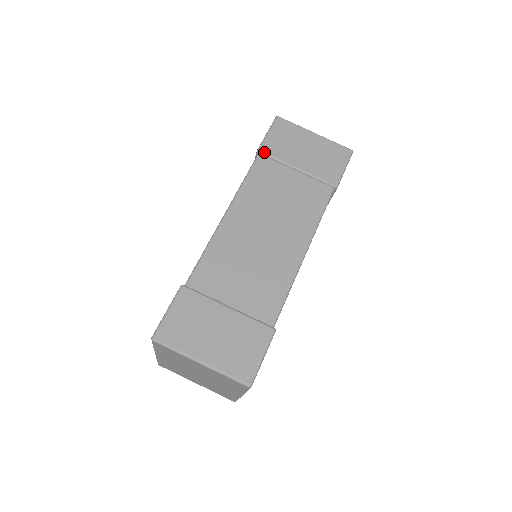
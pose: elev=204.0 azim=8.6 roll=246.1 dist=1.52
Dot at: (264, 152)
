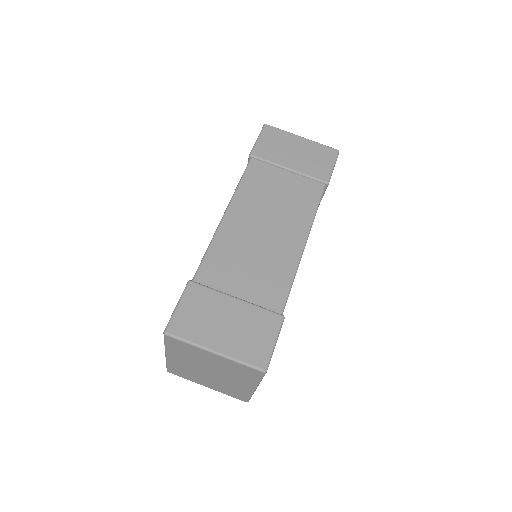
Dot at: (256, 156)
